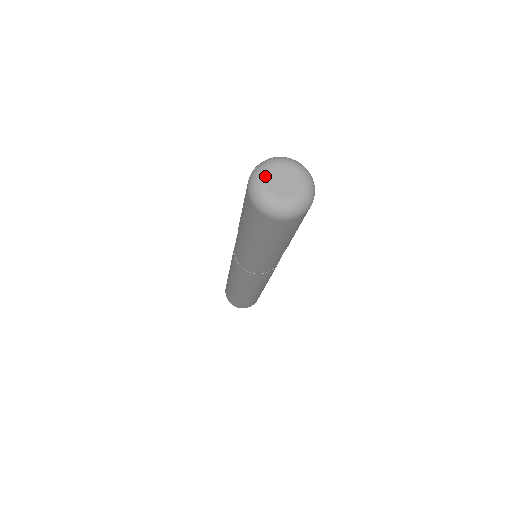
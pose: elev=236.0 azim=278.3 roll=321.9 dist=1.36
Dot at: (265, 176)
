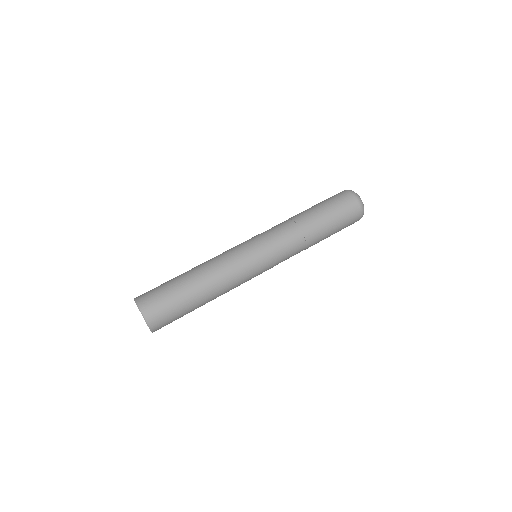
Dot at: occluded
